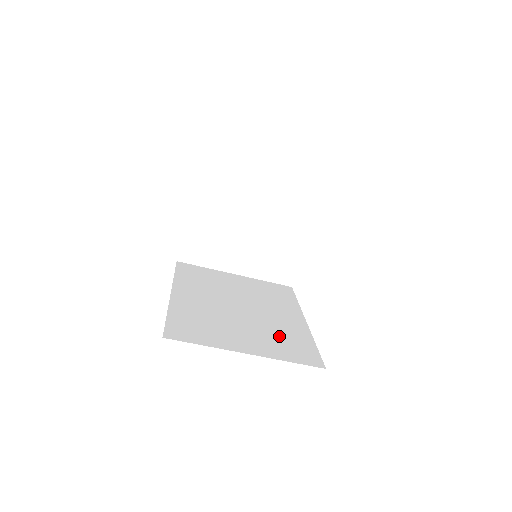
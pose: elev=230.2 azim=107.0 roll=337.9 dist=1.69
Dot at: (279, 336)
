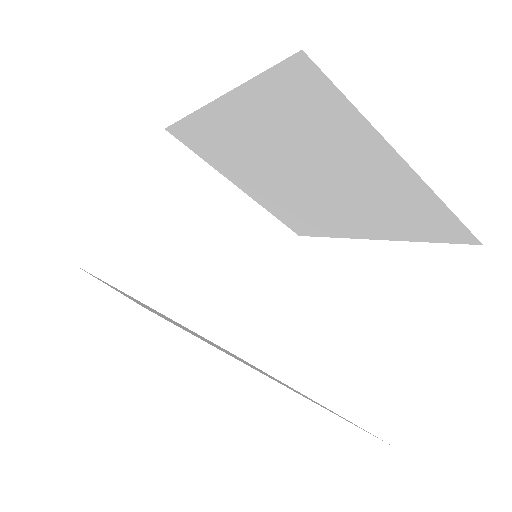
Dot at: occluded
